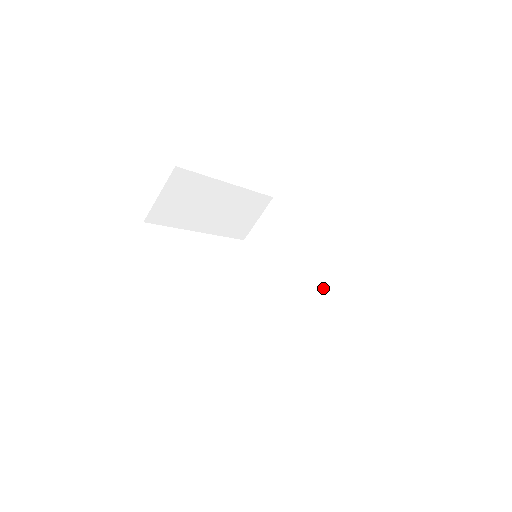
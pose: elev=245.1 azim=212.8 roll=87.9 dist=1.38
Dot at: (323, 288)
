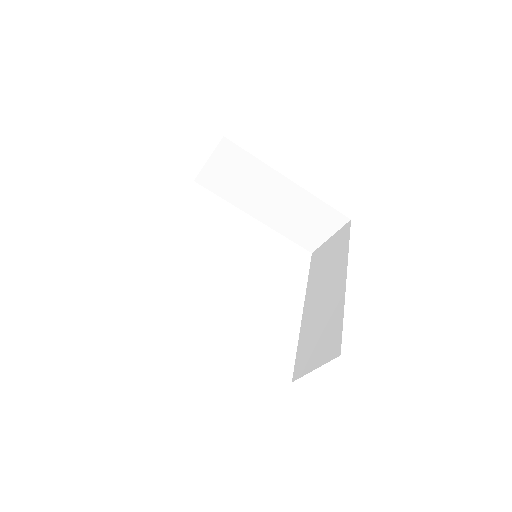
Dot at: (319, 333)
